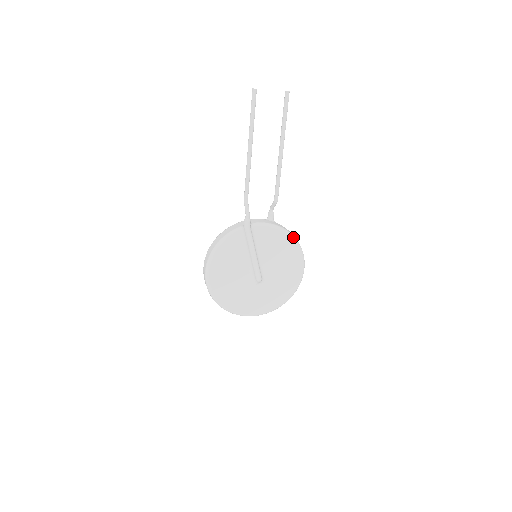
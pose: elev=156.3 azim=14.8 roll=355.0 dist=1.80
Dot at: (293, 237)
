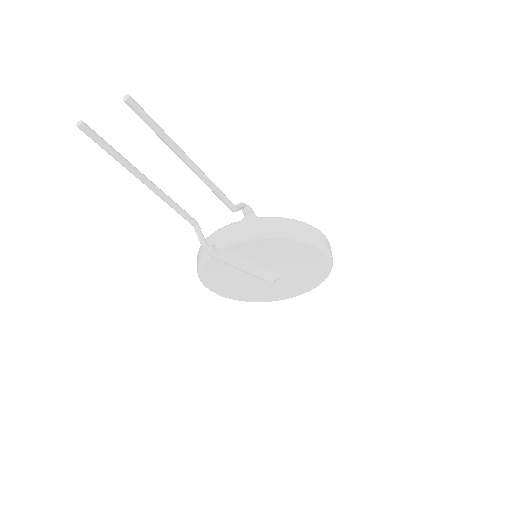
Dot at: (286, 236)
